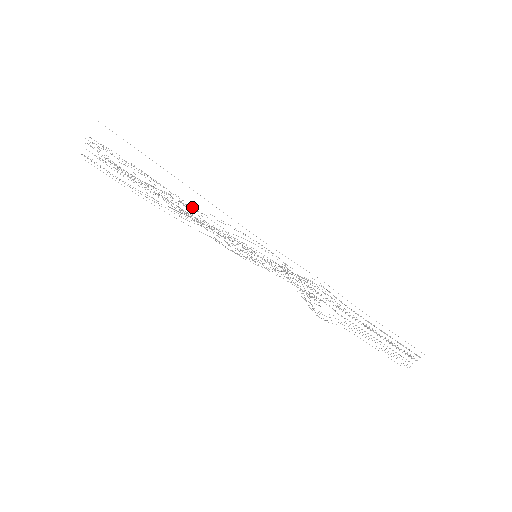
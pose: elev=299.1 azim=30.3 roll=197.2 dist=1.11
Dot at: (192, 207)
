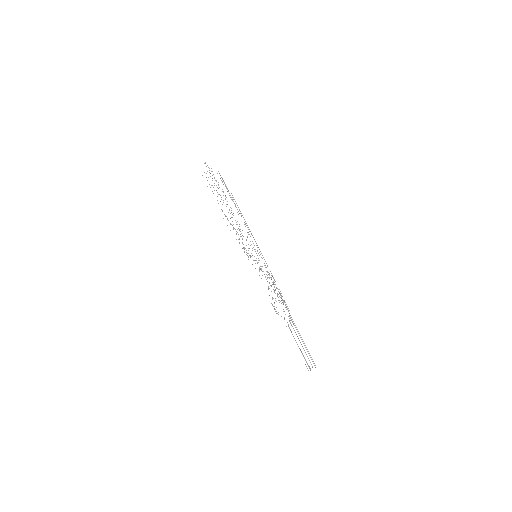
Dot at: occluded
